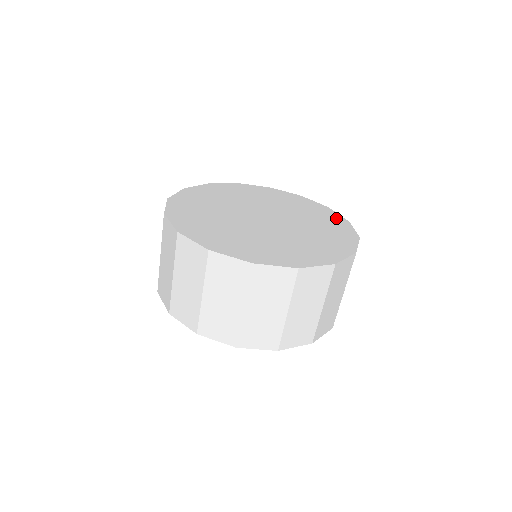
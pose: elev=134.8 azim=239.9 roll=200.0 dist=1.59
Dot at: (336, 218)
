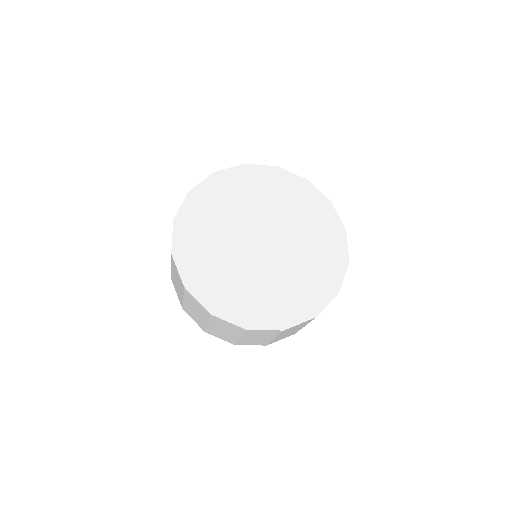
Dot at: (297, 183)
